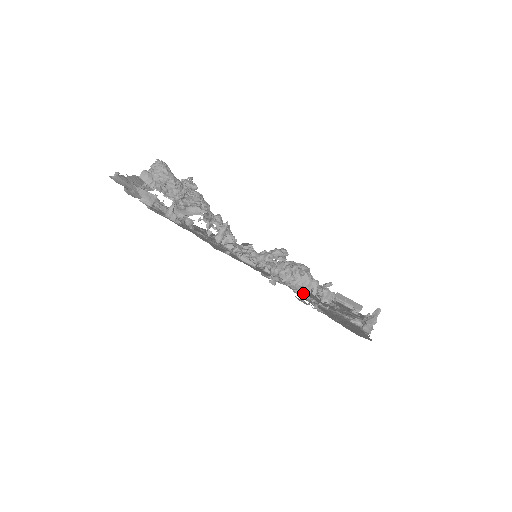
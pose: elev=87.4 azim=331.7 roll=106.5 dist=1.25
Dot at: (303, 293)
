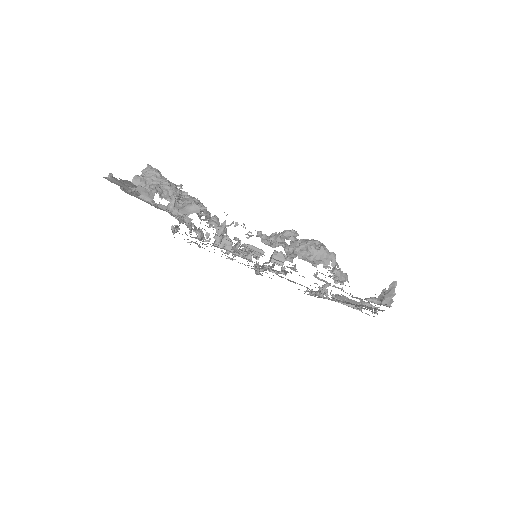
Dot at: (316, 275)
